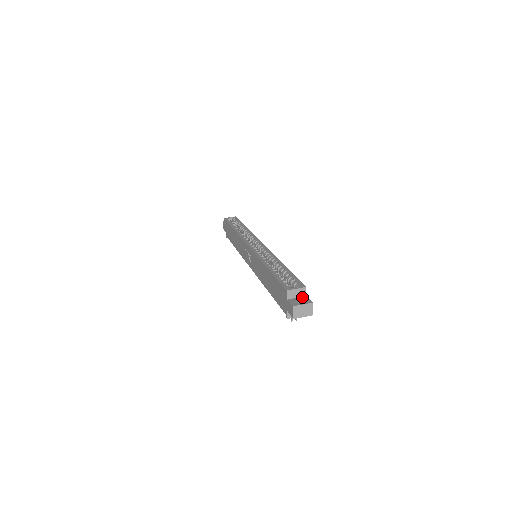
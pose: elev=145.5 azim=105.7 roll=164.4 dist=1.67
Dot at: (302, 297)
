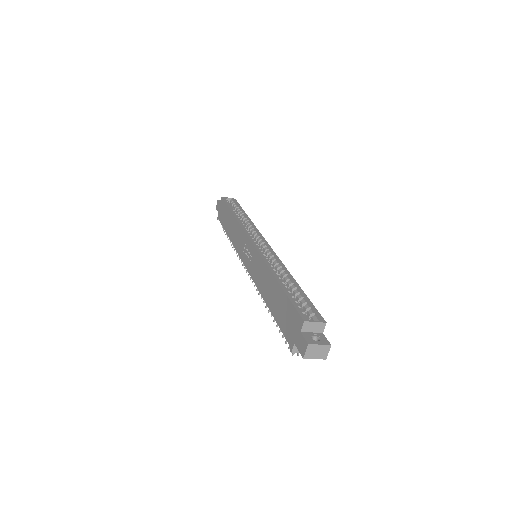
Dot at: (318, 333)
